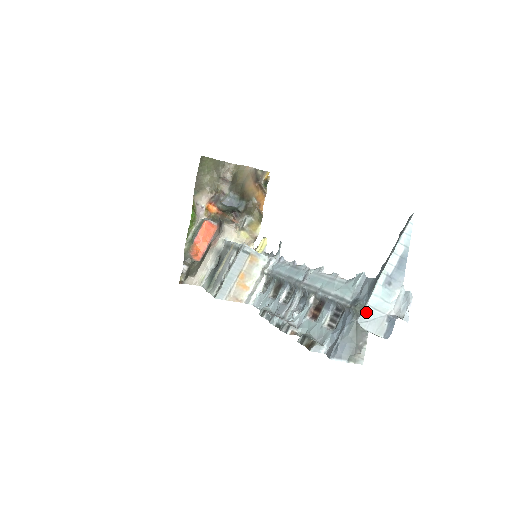
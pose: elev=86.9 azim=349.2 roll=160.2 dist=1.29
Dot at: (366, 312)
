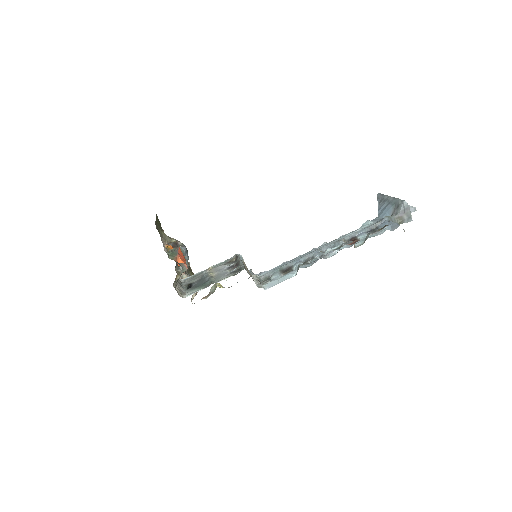
Dot at: occluded
